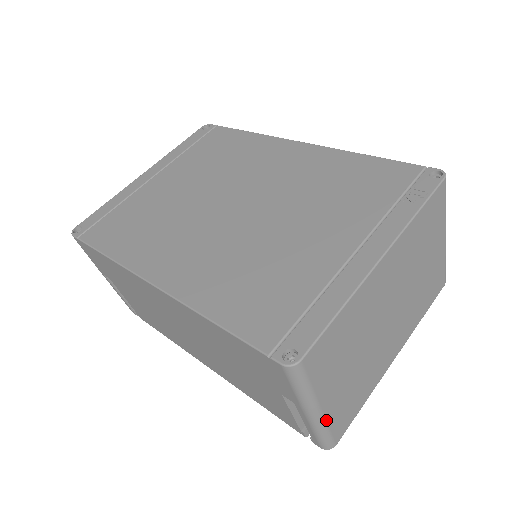
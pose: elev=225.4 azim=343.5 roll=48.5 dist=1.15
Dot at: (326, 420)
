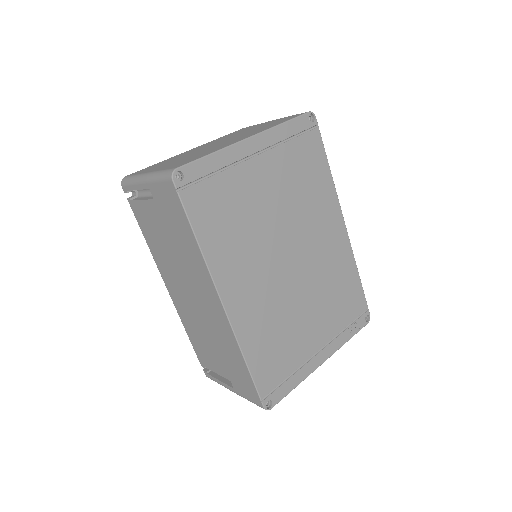
Dot at: occluded
